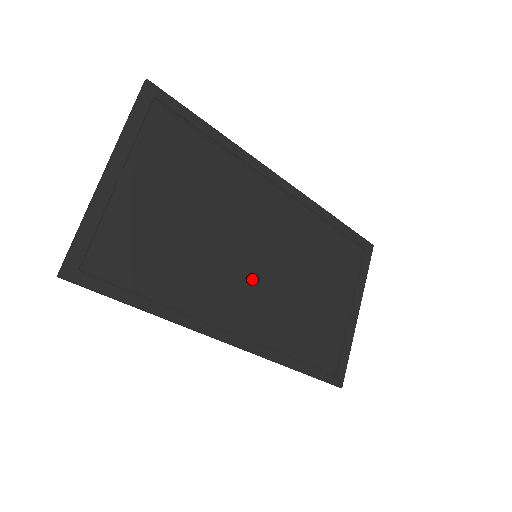
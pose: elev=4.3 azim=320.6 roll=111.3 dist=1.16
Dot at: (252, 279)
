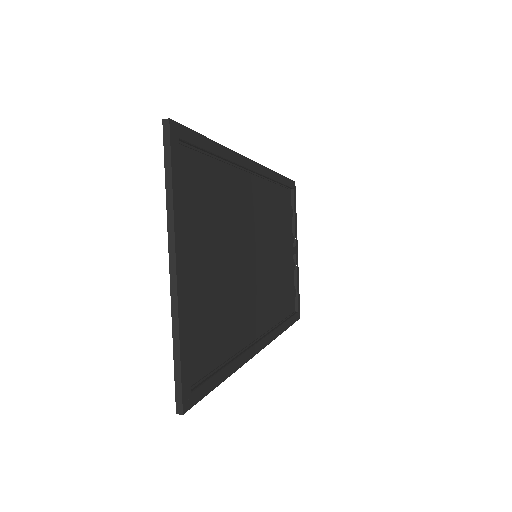
Dot at: (258, 280)
